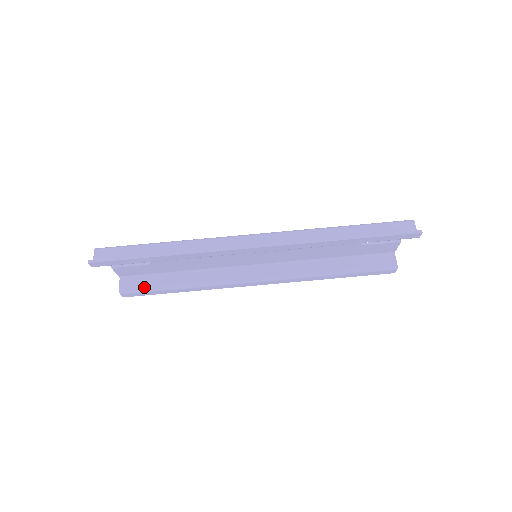
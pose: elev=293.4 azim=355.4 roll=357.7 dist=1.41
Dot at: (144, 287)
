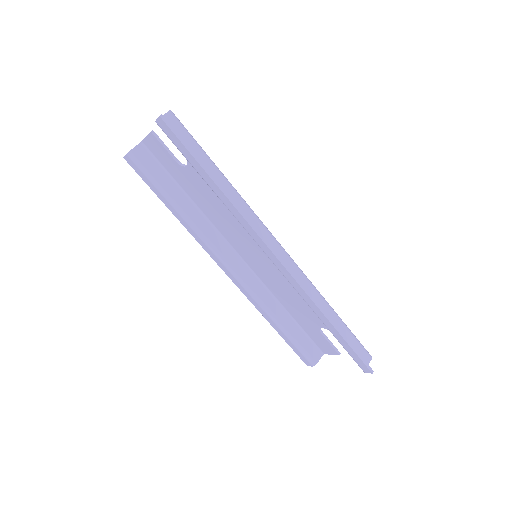
Dot at: (151, 172)
